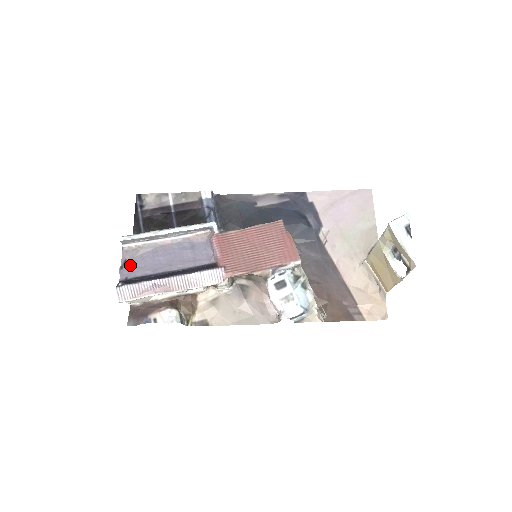
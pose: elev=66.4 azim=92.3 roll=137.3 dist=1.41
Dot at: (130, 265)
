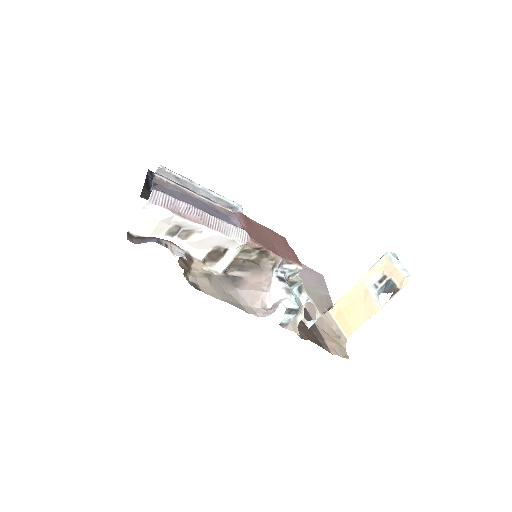
Dot at: (160, 189)
